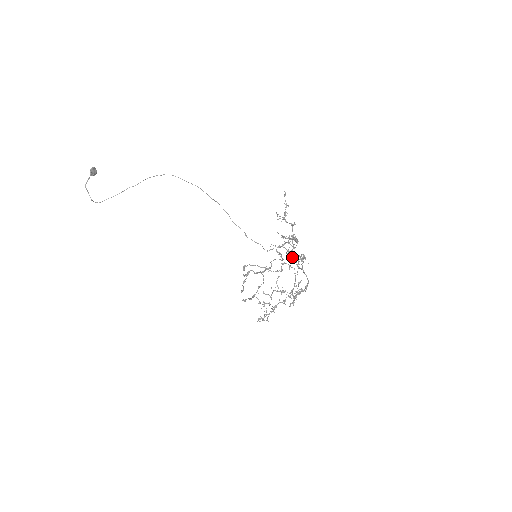
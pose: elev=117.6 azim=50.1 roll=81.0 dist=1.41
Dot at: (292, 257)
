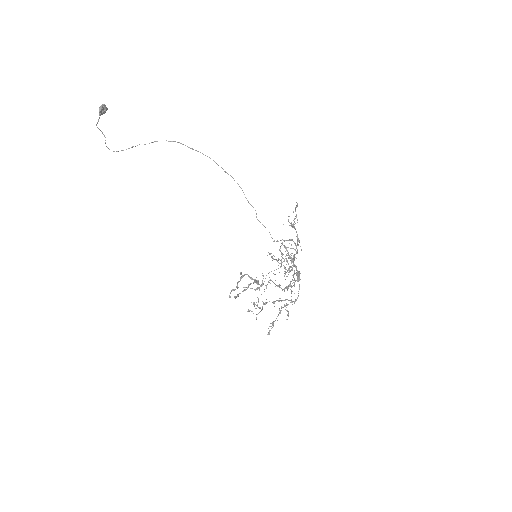
Dot at: (292, 262)
